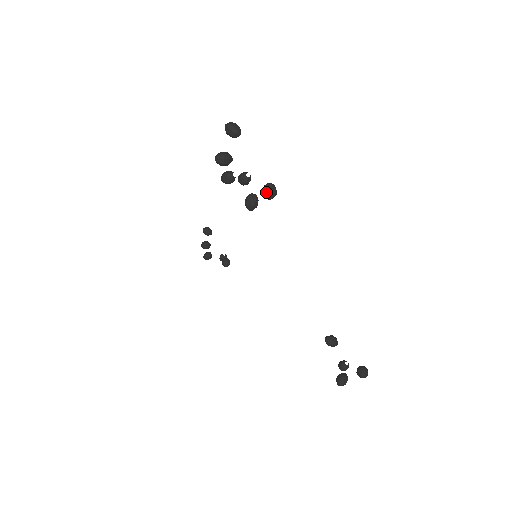
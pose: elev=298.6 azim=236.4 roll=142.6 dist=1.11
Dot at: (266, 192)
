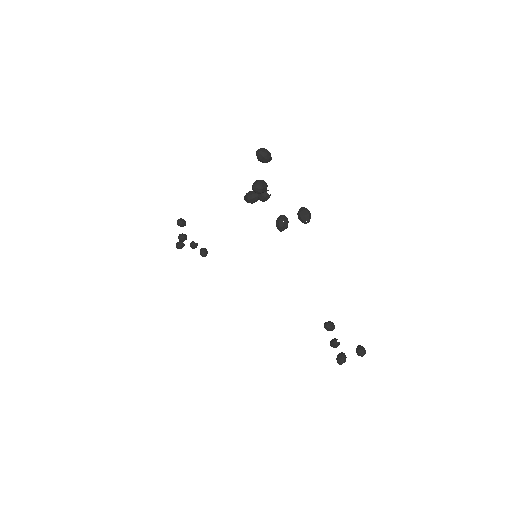
Dot at: (303, 218)
